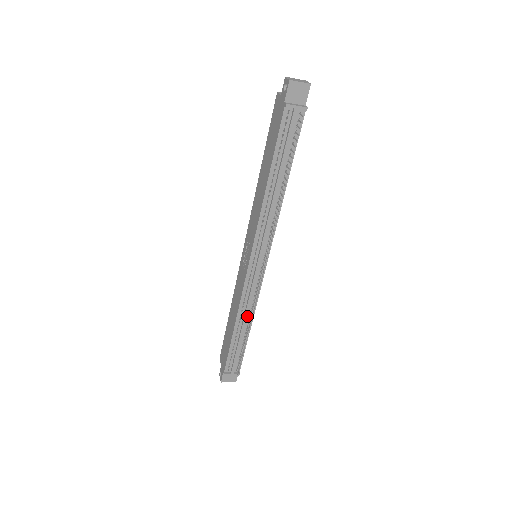
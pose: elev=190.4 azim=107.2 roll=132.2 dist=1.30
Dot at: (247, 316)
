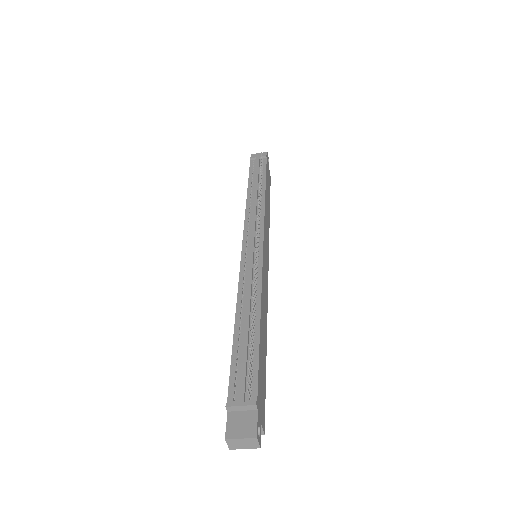
Dot at: (250, 299)
